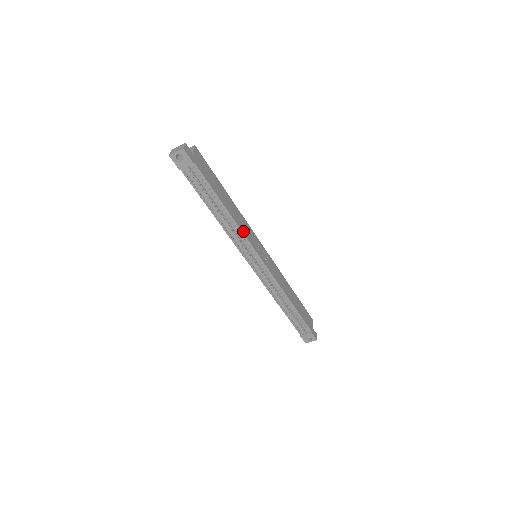
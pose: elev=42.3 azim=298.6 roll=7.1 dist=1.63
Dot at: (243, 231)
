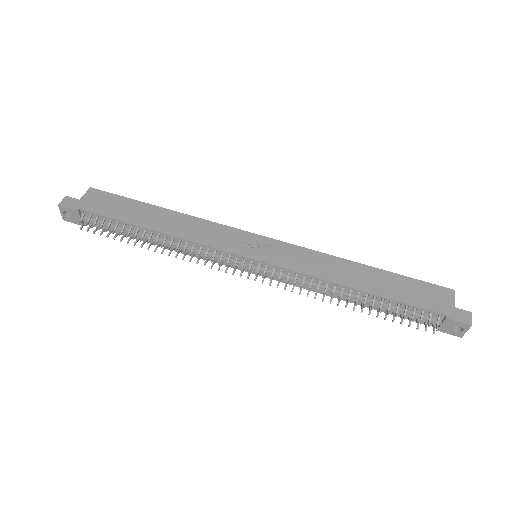
Dot at: (198, 240)
